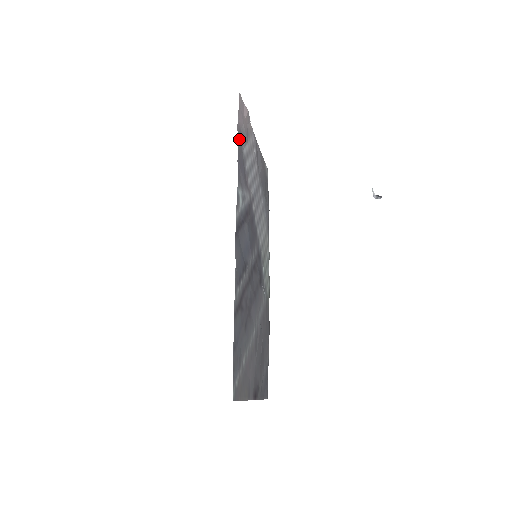
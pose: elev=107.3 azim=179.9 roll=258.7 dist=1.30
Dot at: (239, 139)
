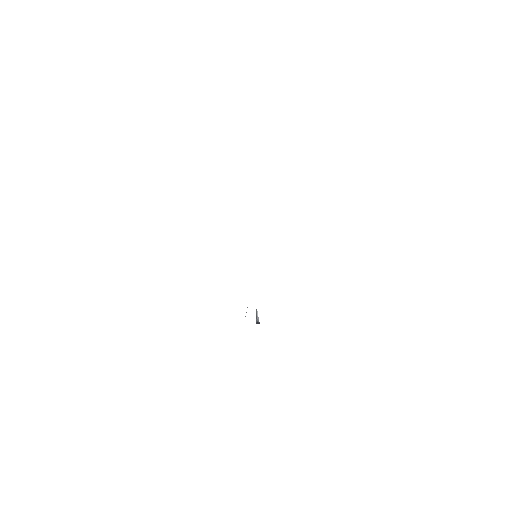
Dot at: occluded
